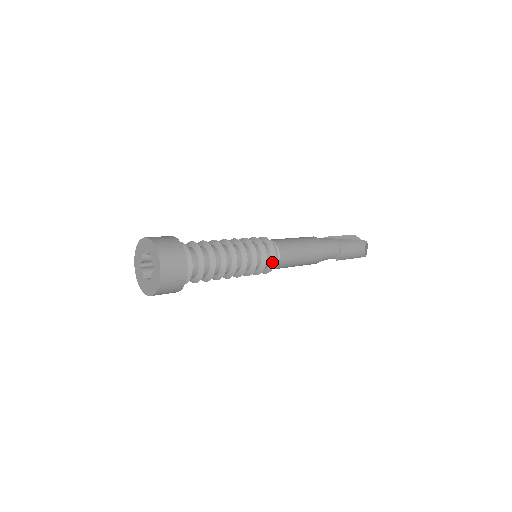
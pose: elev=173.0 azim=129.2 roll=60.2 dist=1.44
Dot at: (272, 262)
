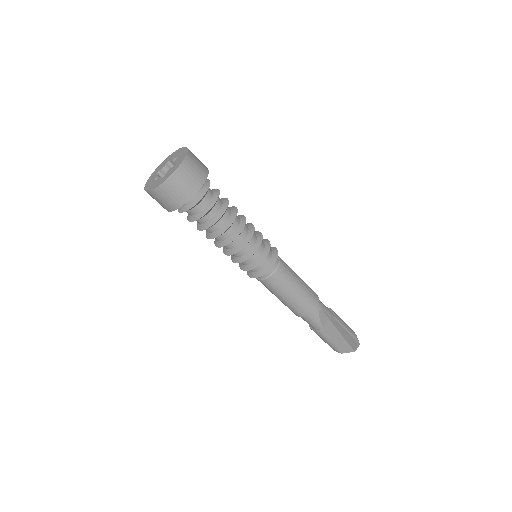
Dot at: (274, 251)
